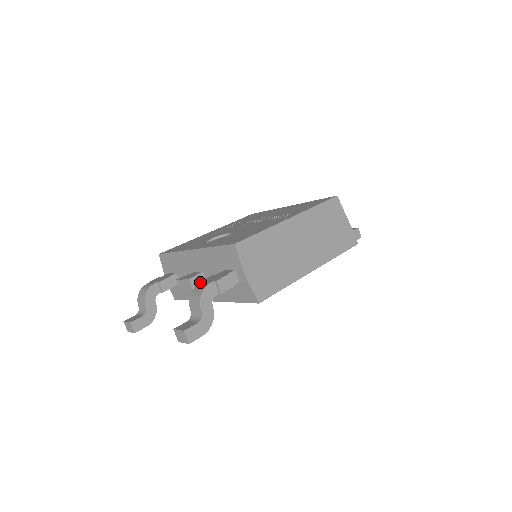
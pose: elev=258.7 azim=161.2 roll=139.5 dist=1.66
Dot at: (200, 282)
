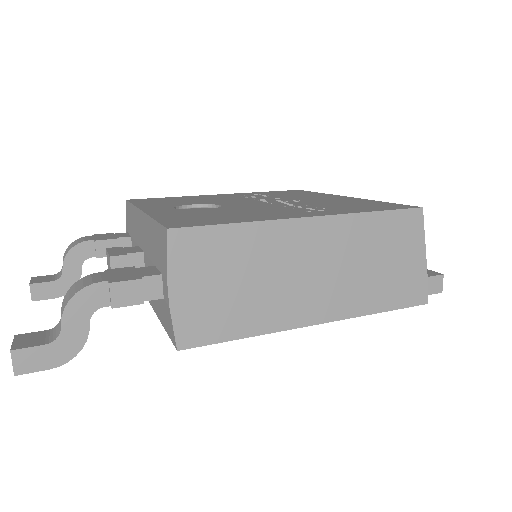
Dot at: (98, 272)
